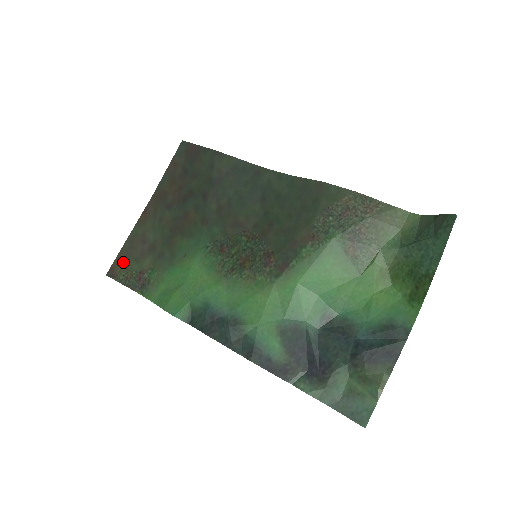
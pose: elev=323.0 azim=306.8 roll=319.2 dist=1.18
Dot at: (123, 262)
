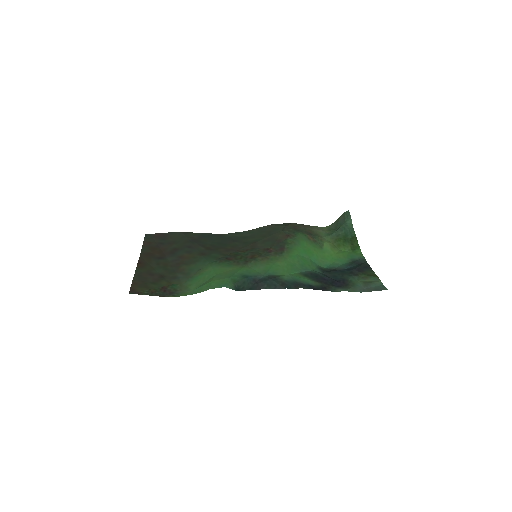
Dot at: (141, 285)
